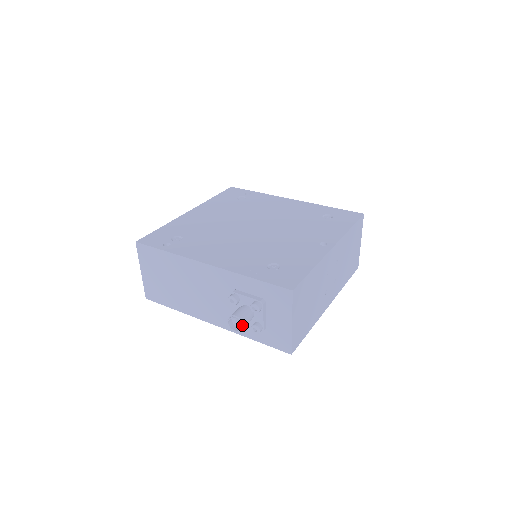
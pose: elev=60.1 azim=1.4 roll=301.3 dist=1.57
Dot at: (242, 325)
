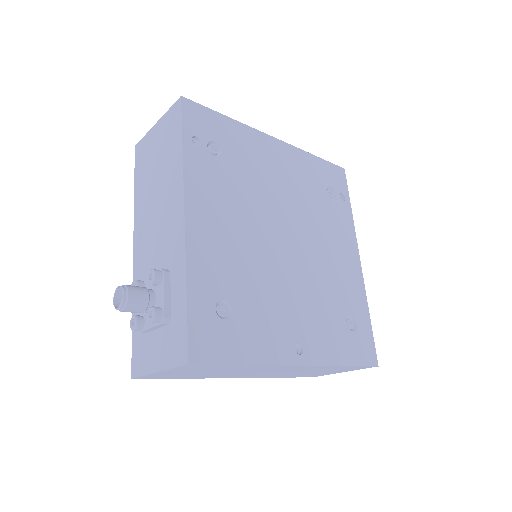
Dot at: (122, 309)
